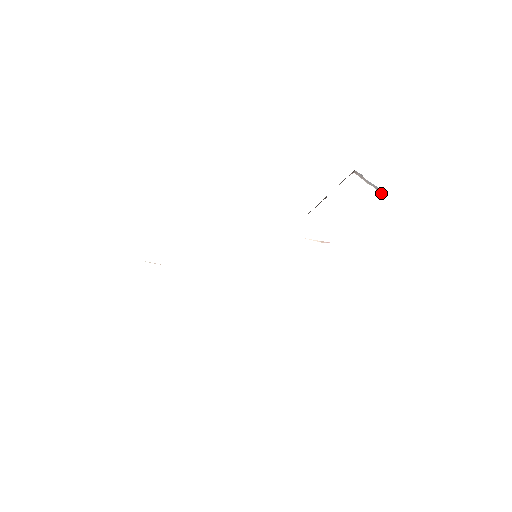
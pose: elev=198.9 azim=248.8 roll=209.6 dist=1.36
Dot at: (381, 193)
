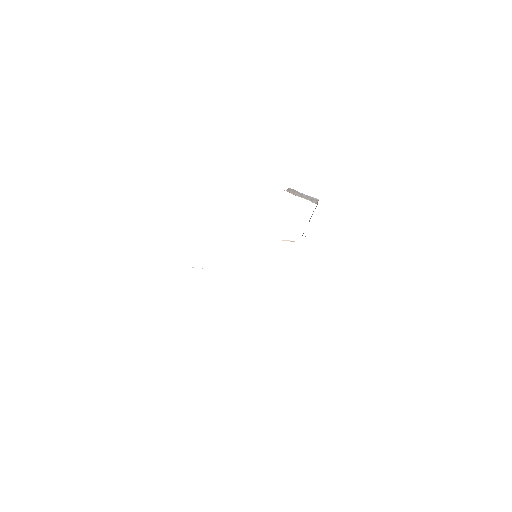
Dot at: (313, 201)
